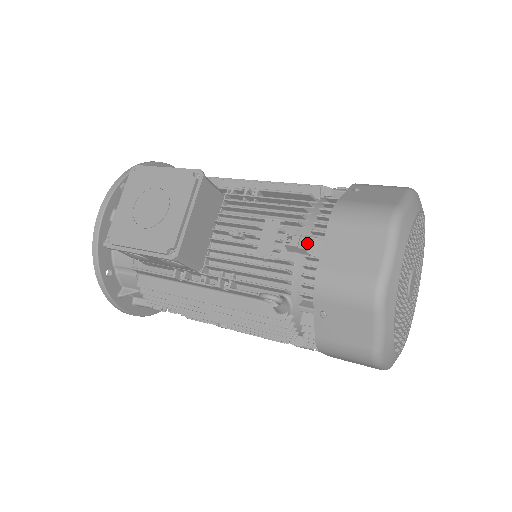
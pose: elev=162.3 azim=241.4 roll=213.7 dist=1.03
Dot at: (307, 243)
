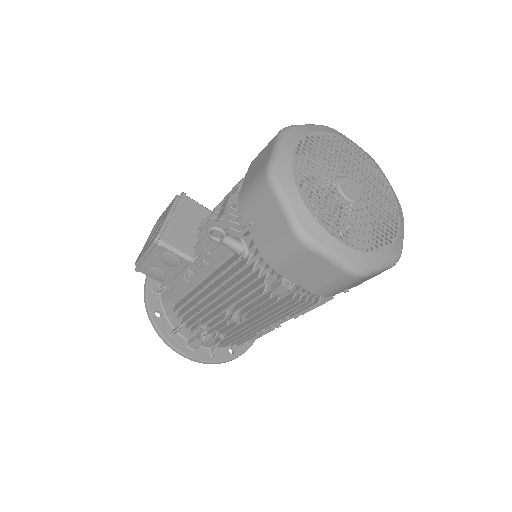
Dot at: (239, 187)
